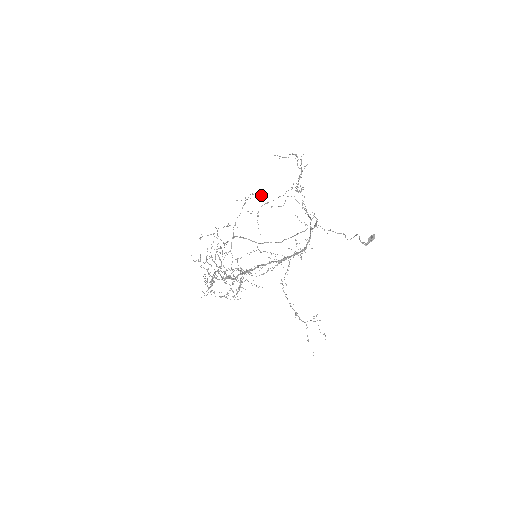
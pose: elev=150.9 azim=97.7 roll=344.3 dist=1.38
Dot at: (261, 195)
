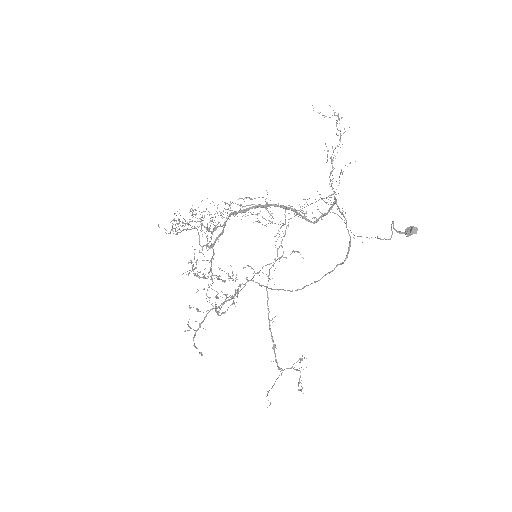
Dot at: (303, 258)
